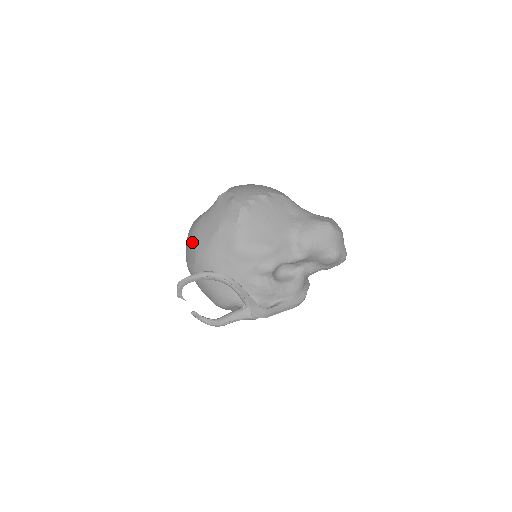
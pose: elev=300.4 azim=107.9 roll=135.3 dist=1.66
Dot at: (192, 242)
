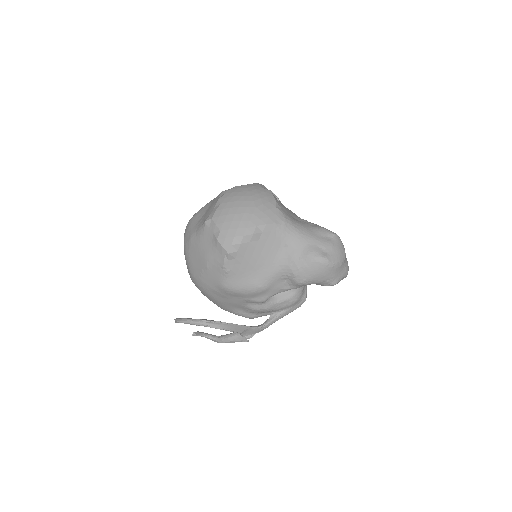
Dot at: (186, 260)
